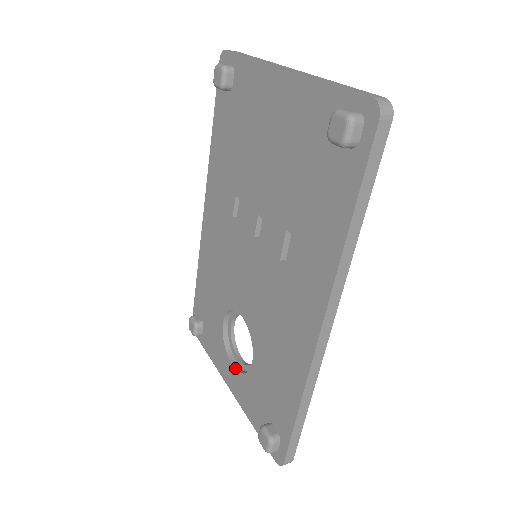
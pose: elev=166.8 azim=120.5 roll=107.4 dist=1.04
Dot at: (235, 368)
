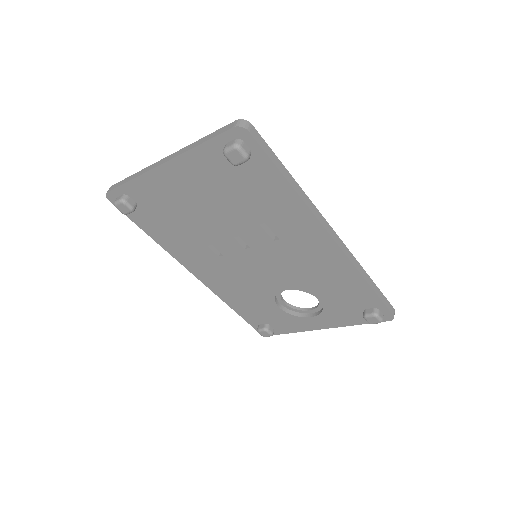
Dot at: (314, 316)
